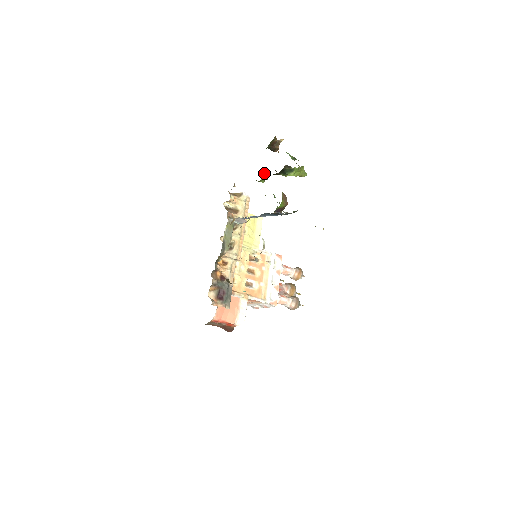
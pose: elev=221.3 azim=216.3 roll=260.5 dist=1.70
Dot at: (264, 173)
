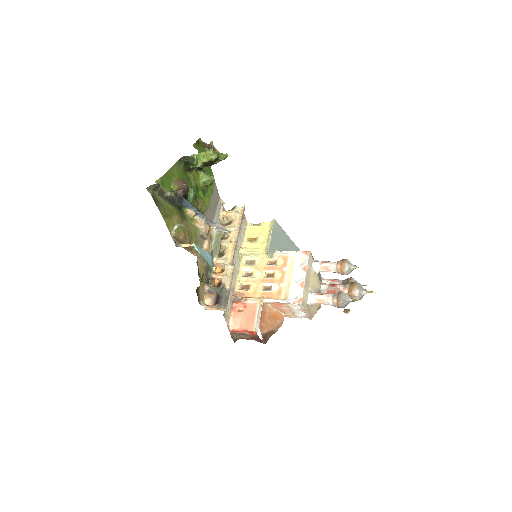
Dot at: (203, 176)
